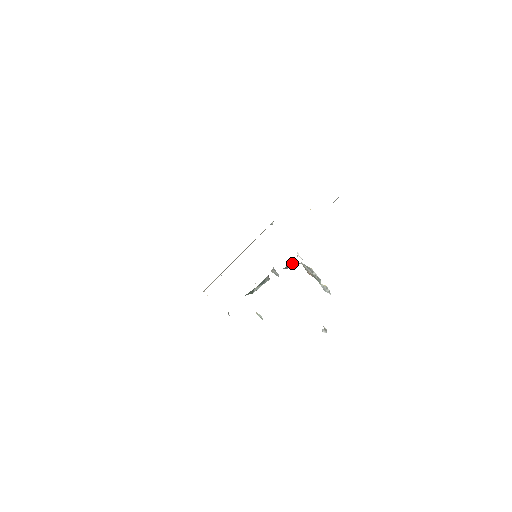
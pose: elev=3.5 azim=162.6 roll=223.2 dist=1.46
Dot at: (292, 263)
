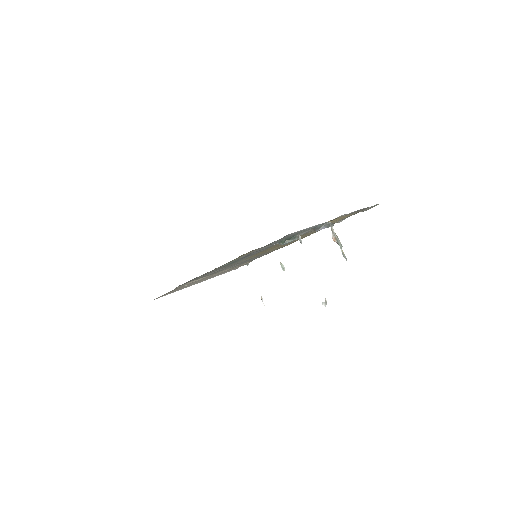
Dot at: (327, 223)
